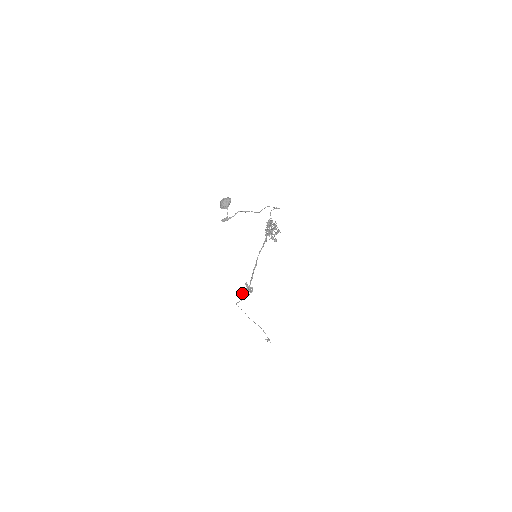
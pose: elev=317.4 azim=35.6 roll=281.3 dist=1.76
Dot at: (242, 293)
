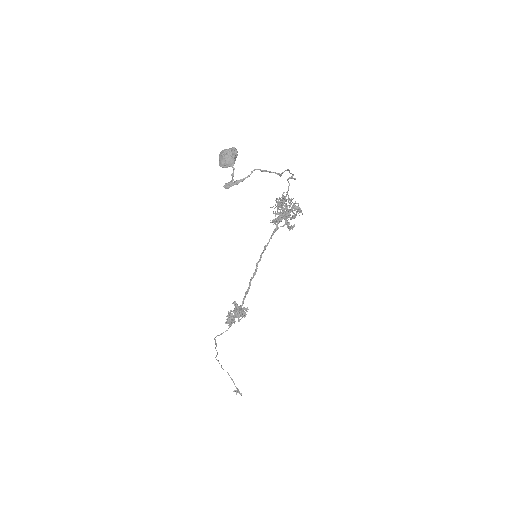
Dot at: (228, 319)
